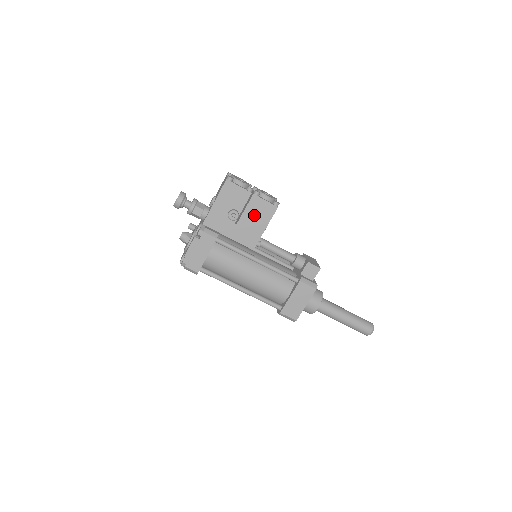
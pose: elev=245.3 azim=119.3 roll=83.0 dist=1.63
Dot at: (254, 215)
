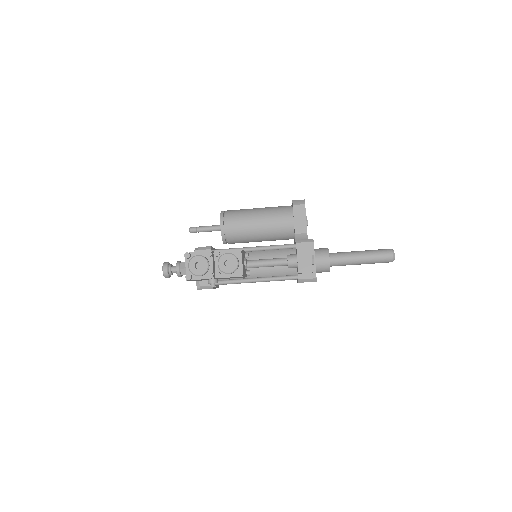
Dot at: occluded
